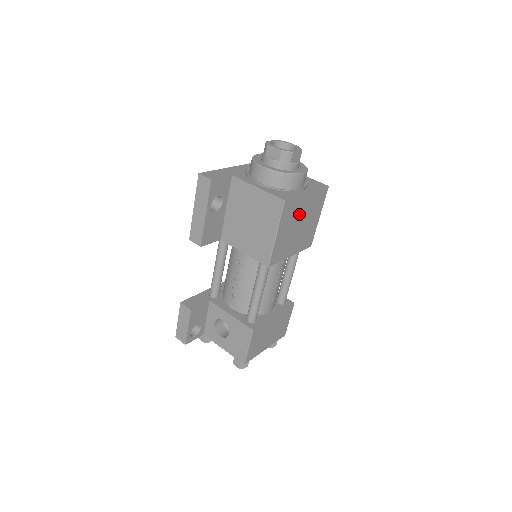
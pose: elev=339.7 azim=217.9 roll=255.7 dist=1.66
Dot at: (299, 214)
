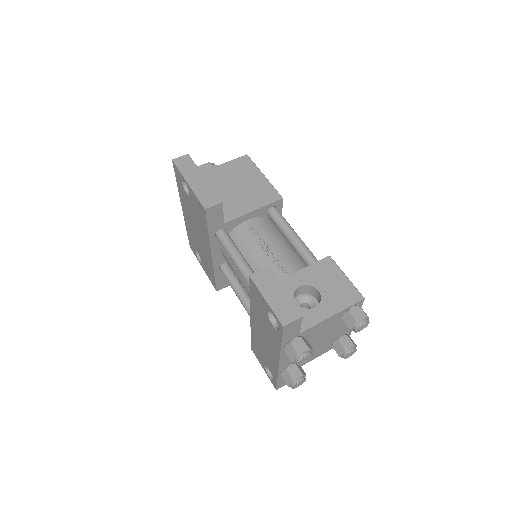
Dot at: occluded
